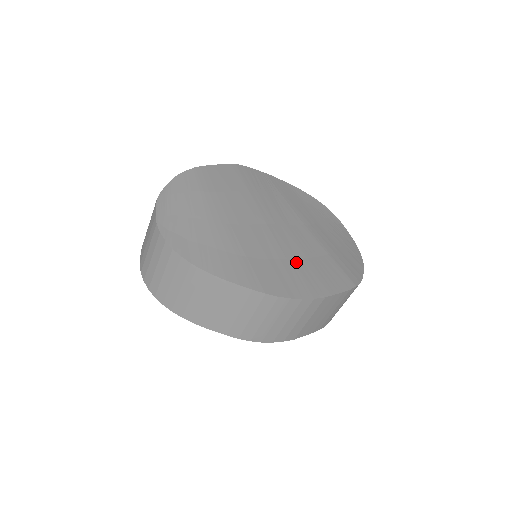
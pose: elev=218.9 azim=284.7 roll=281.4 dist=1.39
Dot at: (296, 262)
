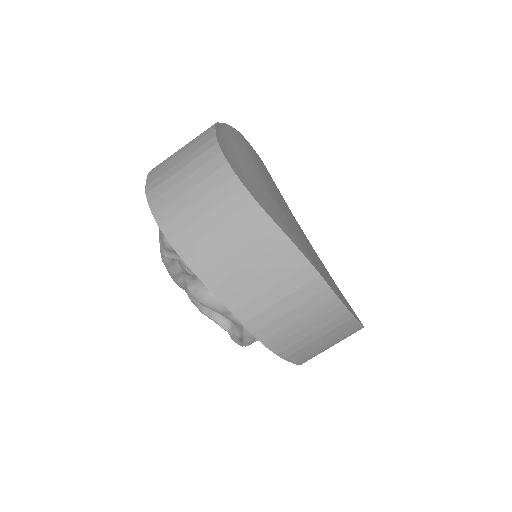
Dot at: (325, 271)
